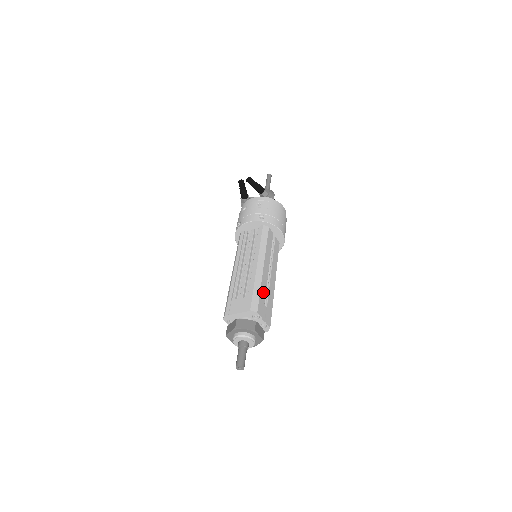
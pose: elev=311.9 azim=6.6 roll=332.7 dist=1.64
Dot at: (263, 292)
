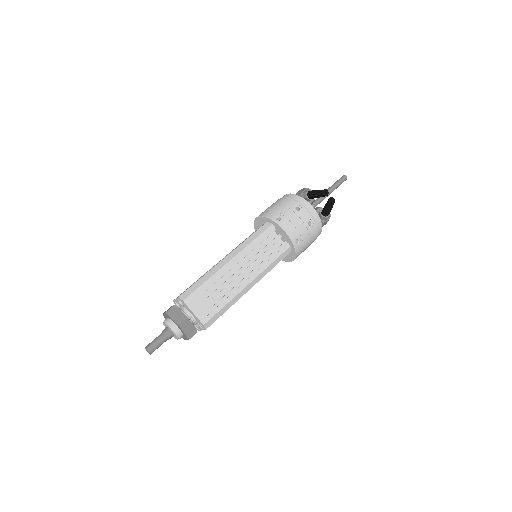
Dot at: occluded
